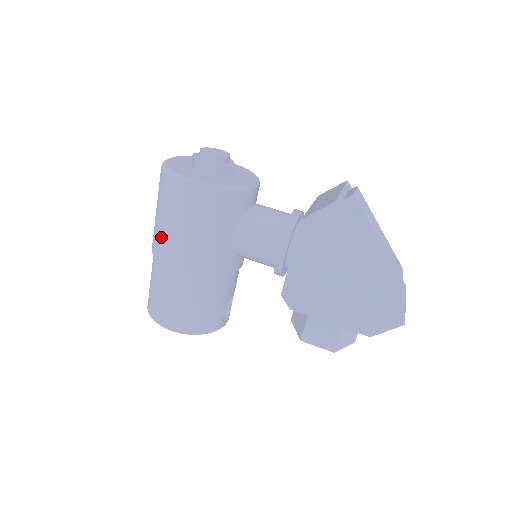
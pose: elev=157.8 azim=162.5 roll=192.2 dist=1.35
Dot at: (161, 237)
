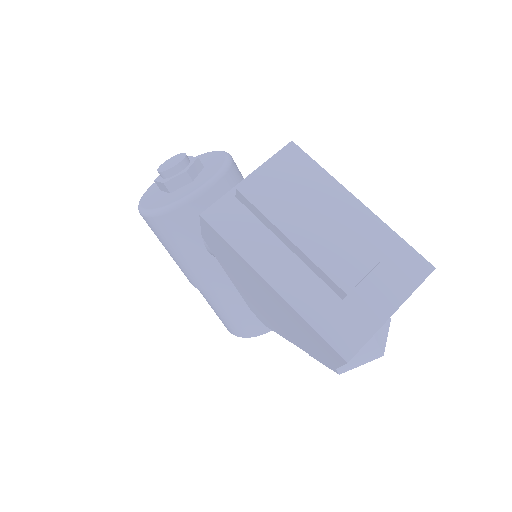
Dot at: occluded
